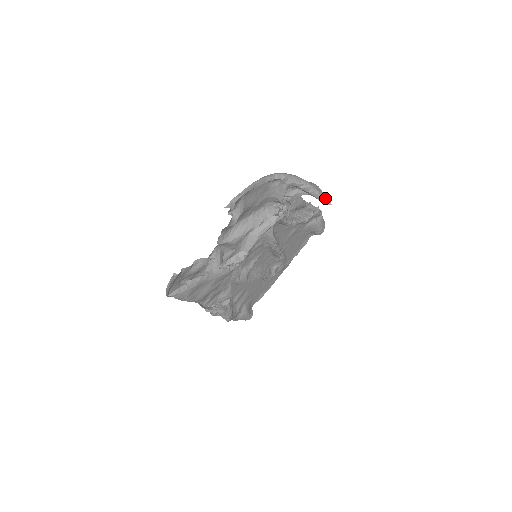
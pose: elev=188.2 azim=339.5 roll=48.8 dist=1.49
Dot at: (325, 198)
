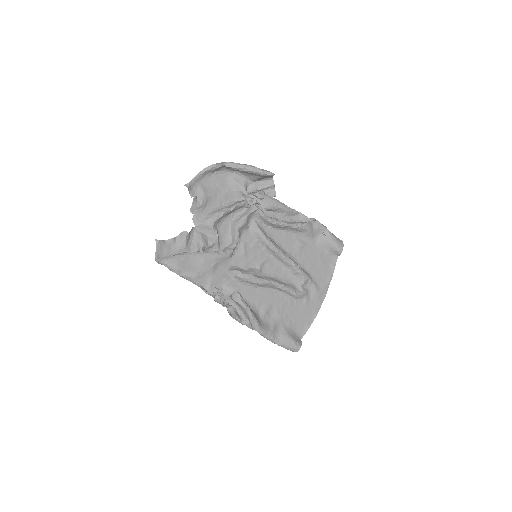
Dot at: (268, 172)
